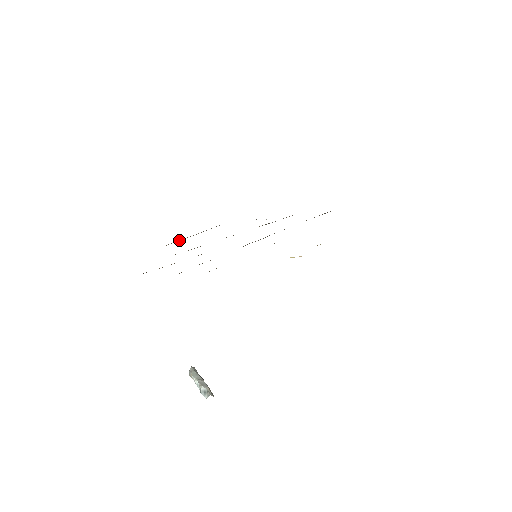
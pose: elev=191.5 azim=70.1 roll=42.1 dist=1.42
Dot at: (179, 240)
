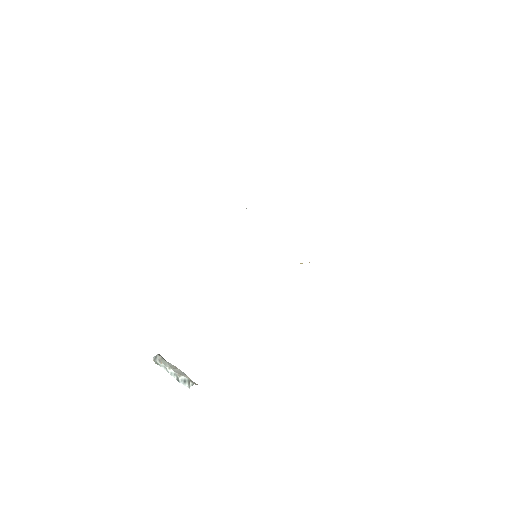
Dot at: occluded
